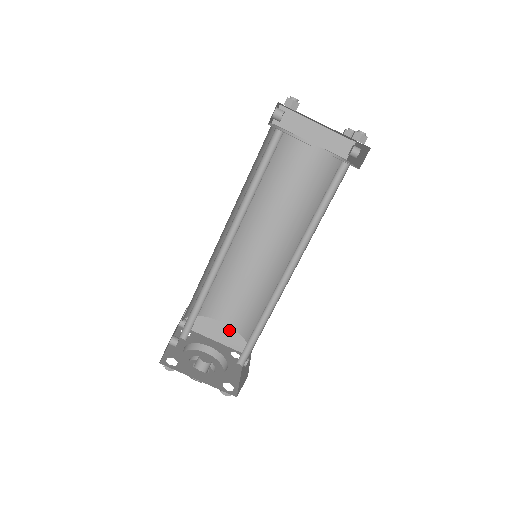
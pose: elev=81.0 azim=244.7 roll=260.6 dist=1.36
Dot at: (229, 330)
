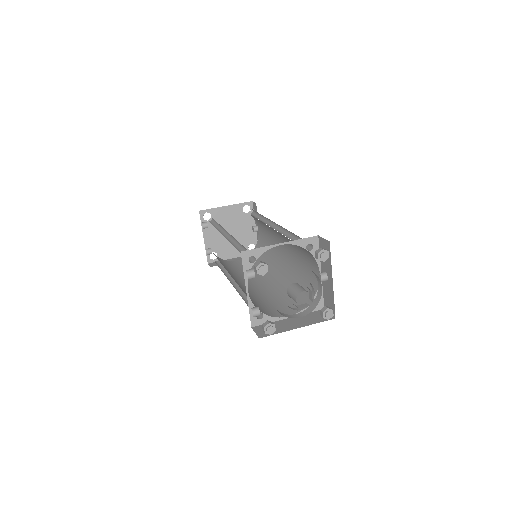
Dot at: (302, 318)
